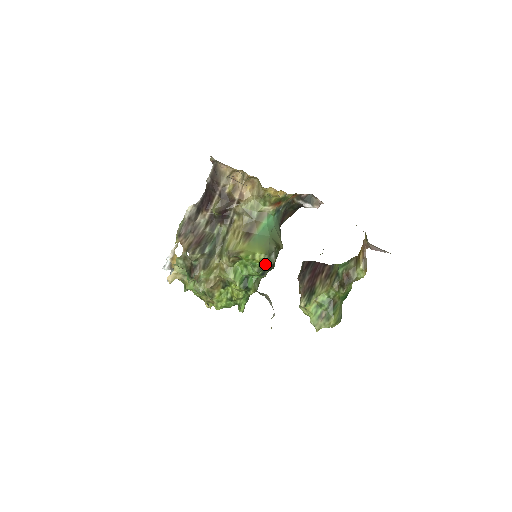
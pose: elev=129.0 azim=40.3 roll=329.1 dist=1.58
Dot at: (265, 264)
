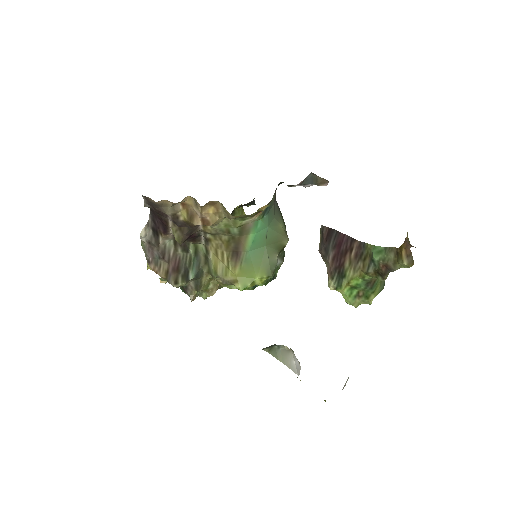
Dot at: occluded
